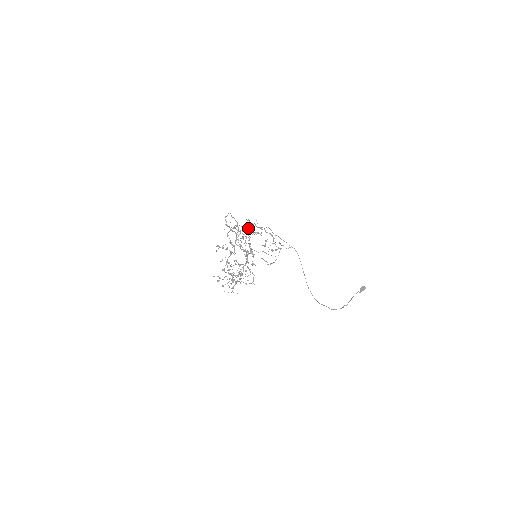
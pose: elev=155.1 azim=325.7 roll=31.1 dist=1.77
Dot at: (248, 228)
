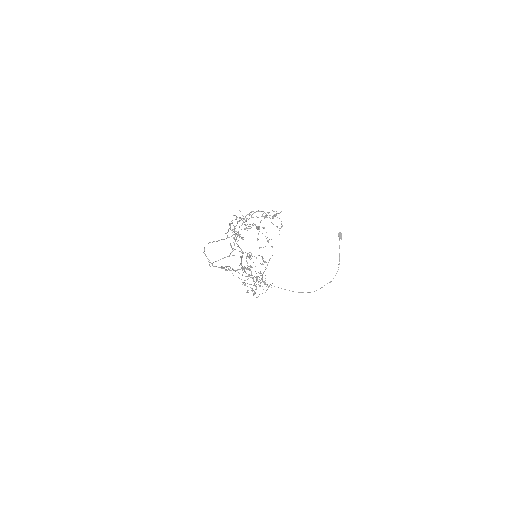
Dot at: (221, 266)
